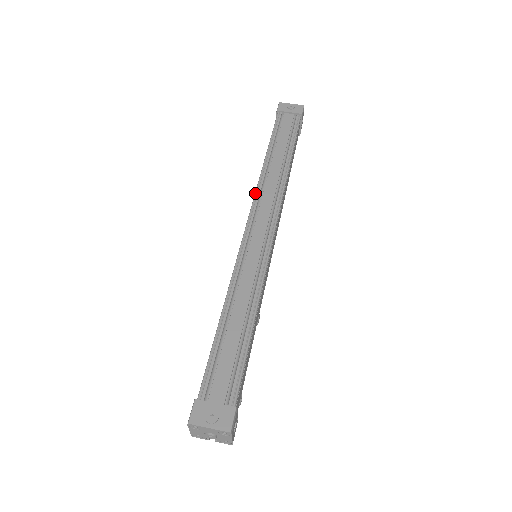
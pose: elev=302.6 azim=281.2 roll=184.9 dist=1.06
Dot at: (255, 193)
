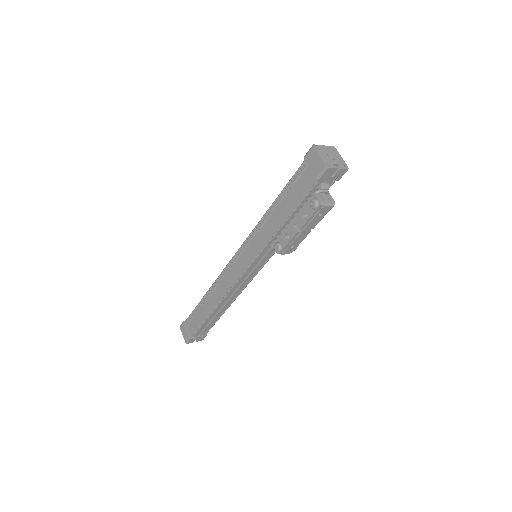
Dot at: (221, 273)
